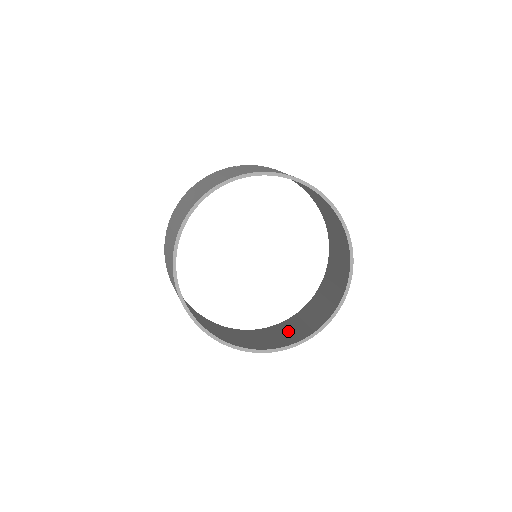
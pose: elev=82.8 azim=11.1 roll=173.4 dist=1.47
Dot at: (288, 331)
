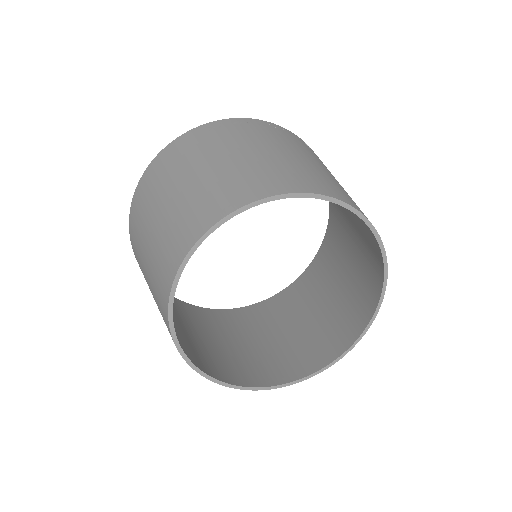
Dot at: (252, 343)
